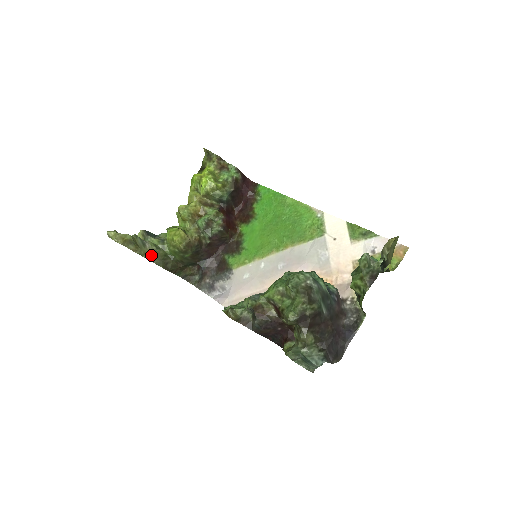
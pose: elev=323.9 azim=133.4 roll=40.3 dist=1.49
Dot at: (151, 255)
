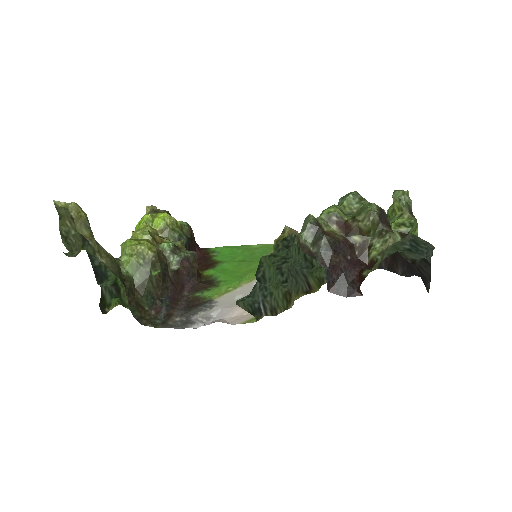
Dot at: (105, 259)
